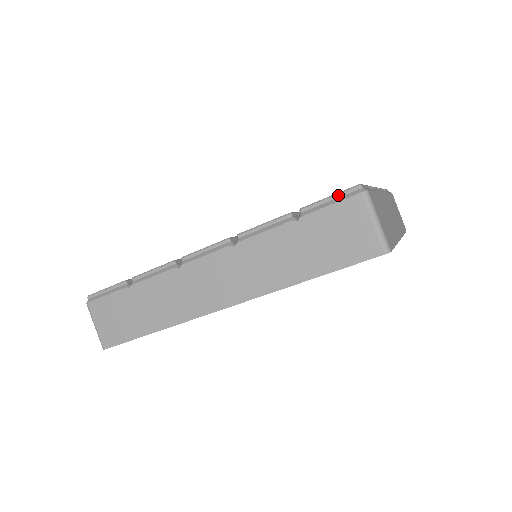
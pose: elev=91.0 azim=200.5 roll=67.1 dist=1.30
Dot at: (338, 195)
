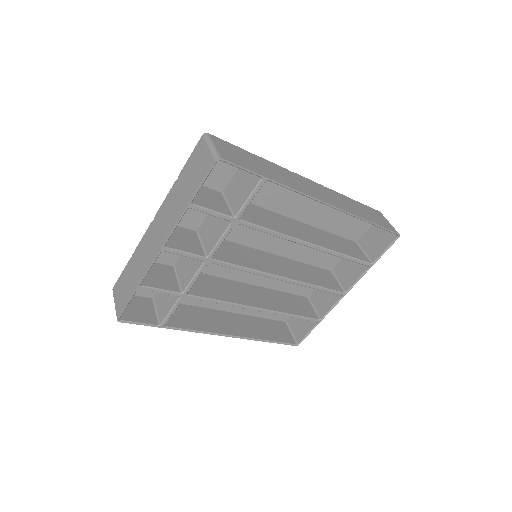
Dot at: occluded
